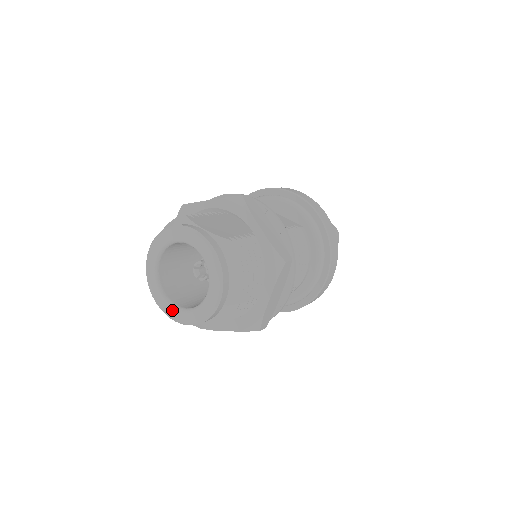
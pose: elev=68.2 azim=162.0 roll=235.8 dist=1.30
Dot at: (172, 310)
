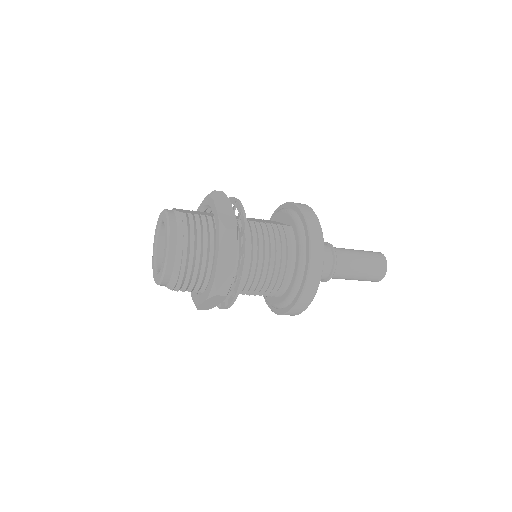
Dot at: (156, 276)
